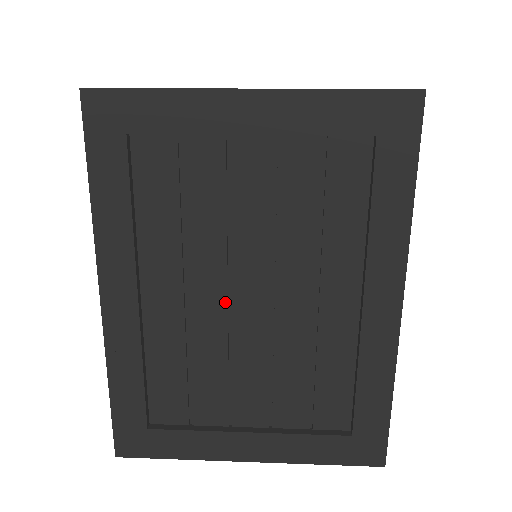
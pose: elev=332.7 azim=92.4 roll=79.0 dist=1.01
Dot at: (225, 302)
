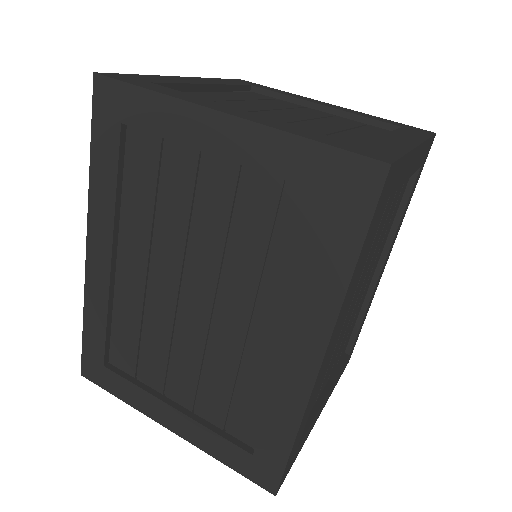
Dot at: (176, 294)
